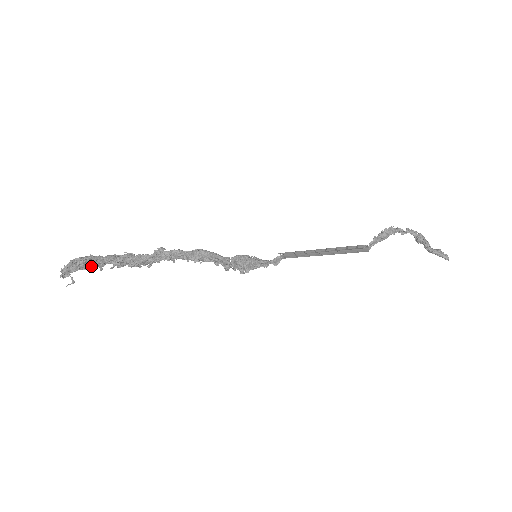
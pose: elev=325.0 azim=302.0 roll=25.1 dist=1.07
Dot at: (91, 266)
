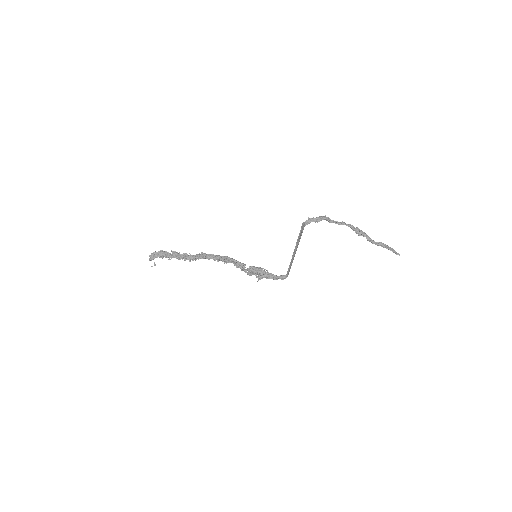
Dot at: (164, 256)
